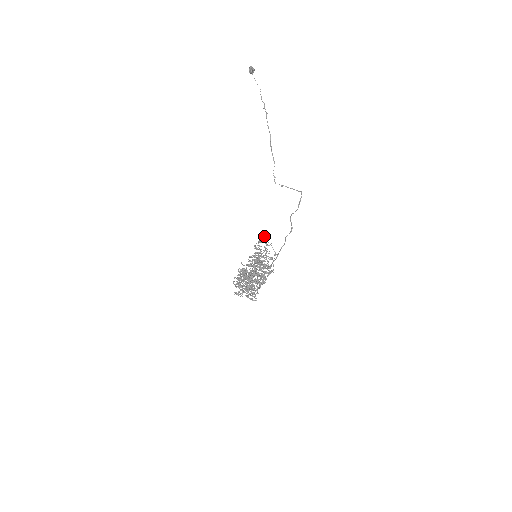
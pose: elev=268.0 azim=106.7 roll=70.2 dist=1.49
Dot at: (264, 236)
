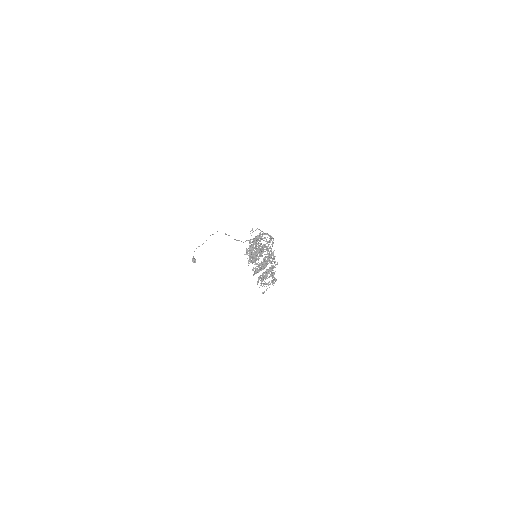
Dot at: occluded
